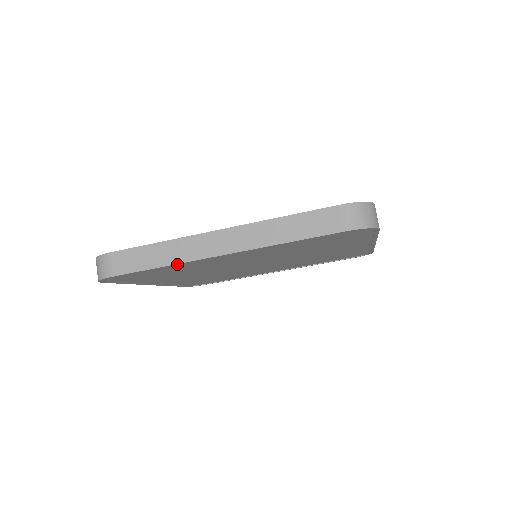
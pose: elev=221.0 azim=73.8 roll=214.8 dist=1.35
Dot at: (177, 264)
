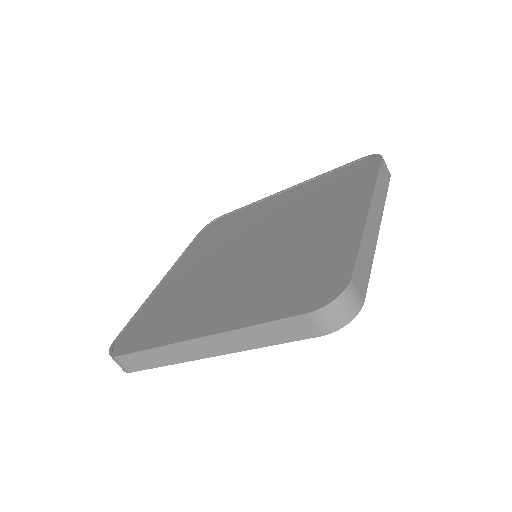
Dot at: (177, 362)
